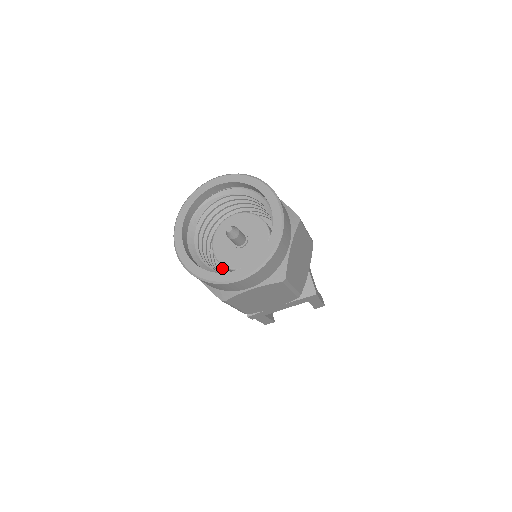
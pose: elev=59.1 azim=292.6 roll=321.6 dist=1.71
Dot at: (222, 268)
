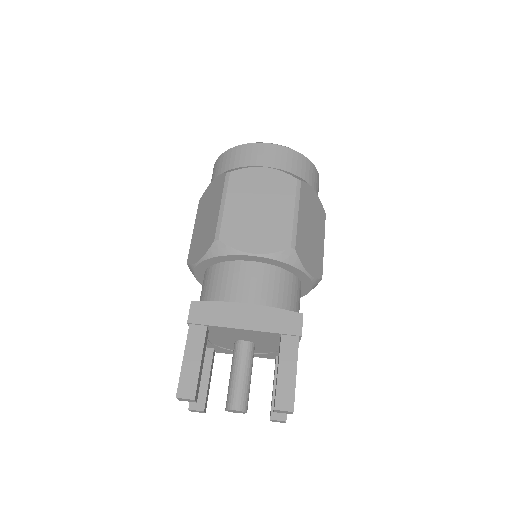
Dot at: occluded
